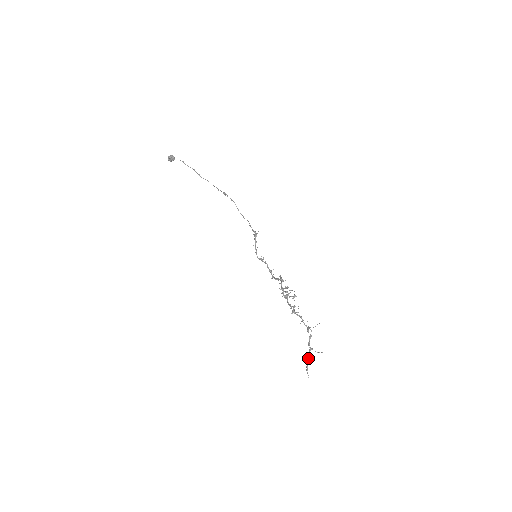
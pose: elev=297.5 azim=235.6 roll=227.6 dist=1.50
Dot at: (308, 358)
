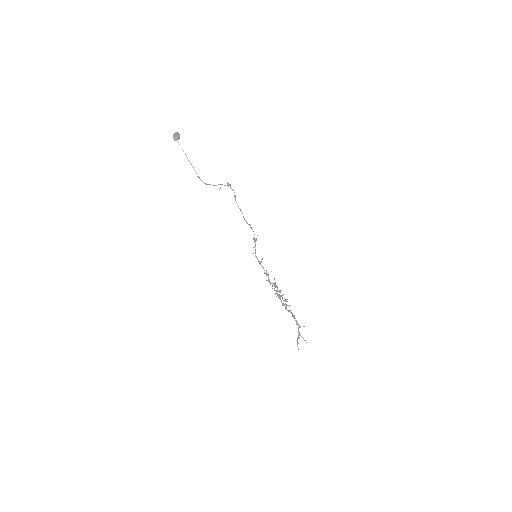
Dot at: (298, 338)
